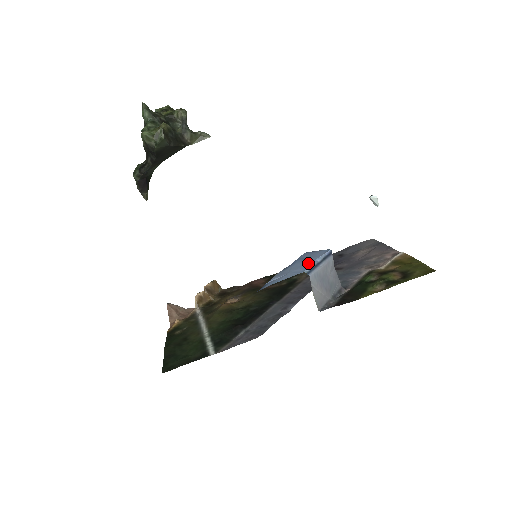
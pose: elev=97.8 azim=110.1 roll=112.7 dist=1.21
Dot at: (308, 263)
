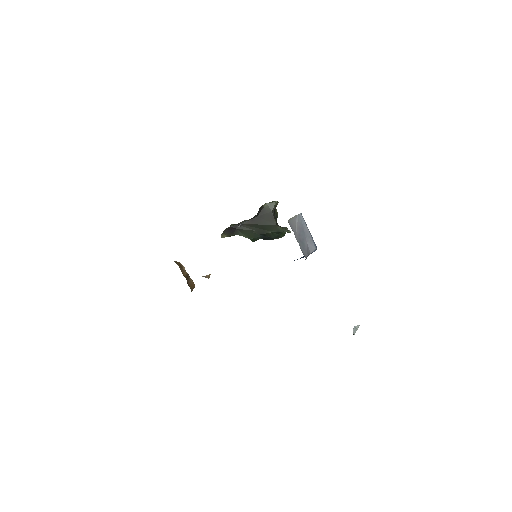
Dot at: occluded
